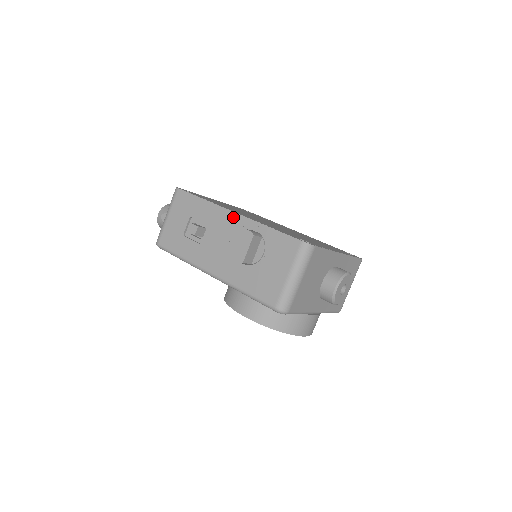
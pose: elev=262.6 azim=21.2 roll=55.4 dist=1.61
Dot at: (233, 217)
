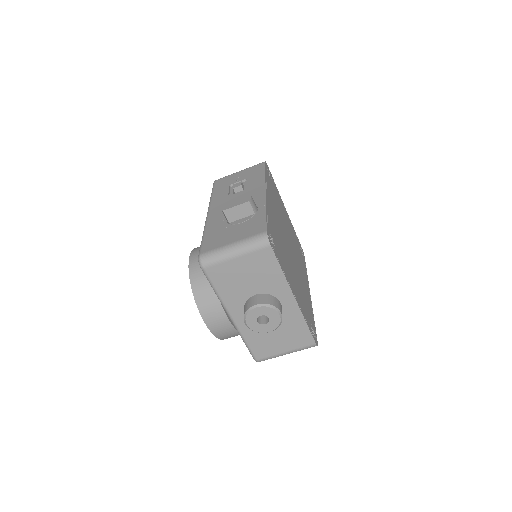
Dot at: (261, 193)
